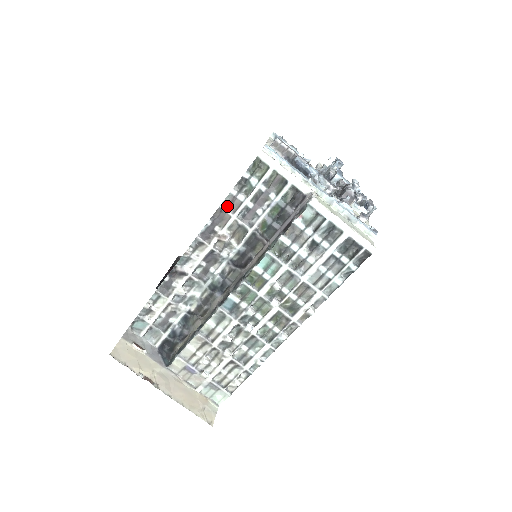
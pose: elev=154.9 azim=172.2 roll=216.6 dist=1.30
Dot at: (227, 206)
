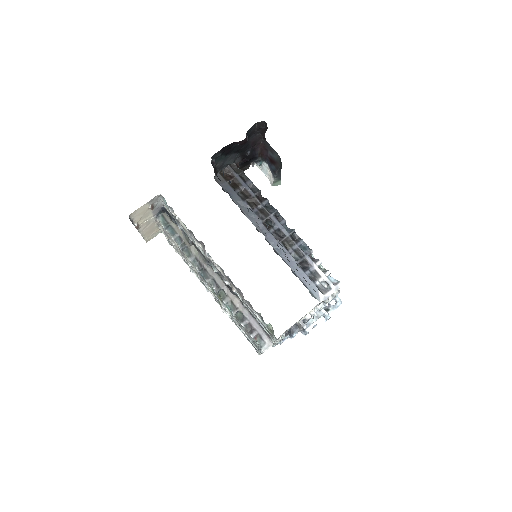
Dot at: (248, 302)
